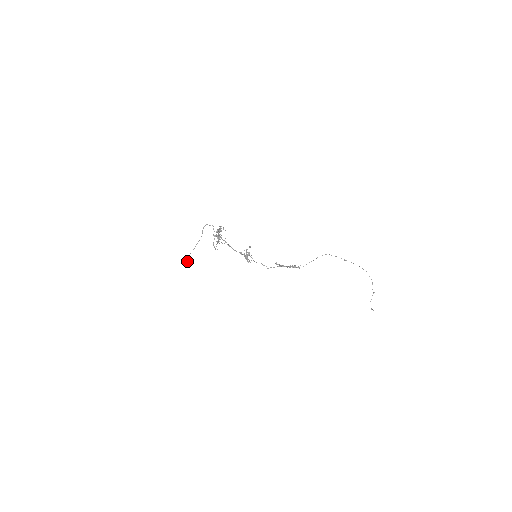
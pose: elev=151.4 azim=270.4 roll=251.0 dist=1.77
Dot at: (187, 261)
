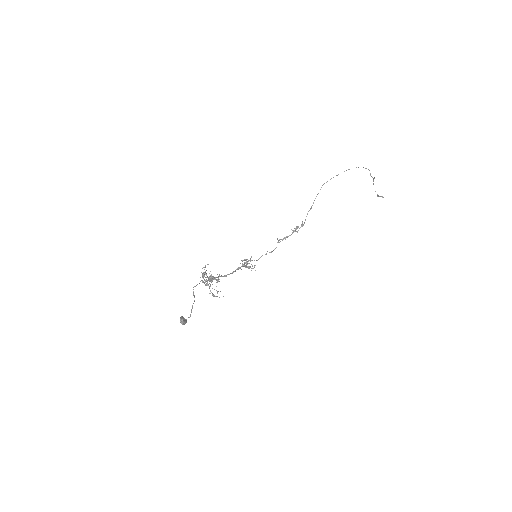
Dot at: (183, 321)
